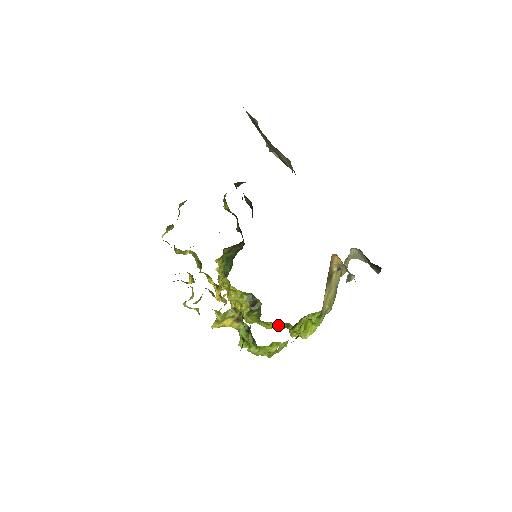
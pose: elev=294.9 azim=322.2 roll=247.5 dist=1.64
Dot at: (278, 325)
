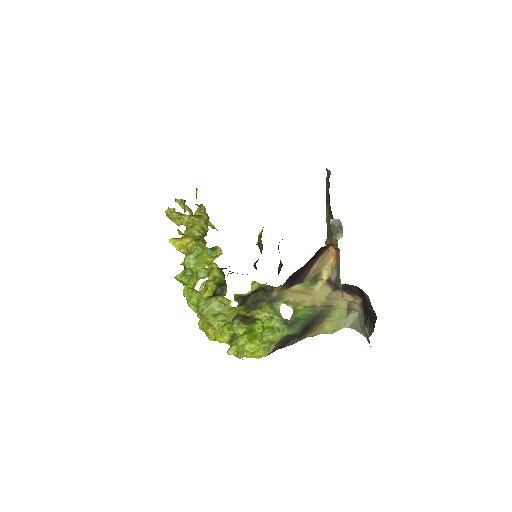
Dot at: (224, 327)
